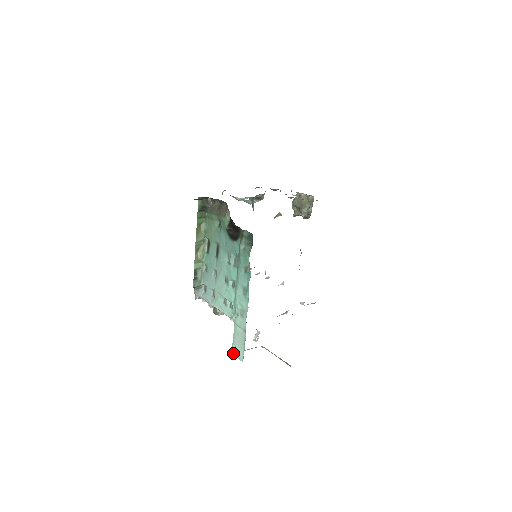
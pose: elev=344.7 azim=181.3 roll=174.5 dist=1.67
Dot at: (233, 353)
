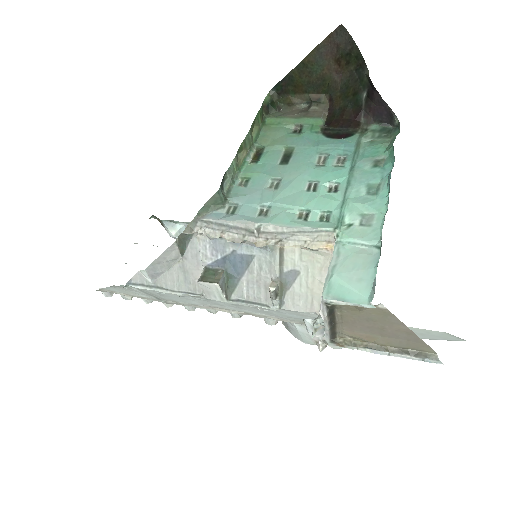
Dot at: (329, 295)
